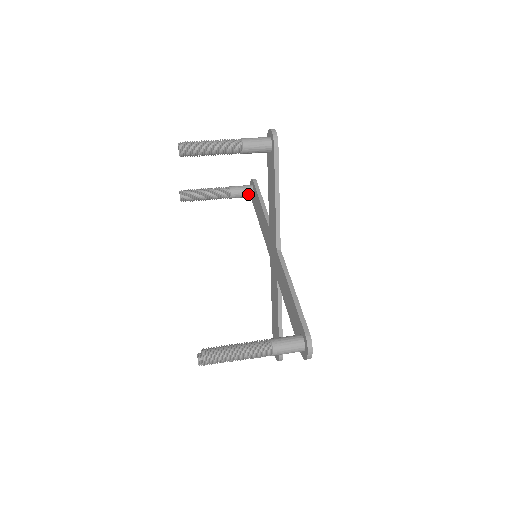
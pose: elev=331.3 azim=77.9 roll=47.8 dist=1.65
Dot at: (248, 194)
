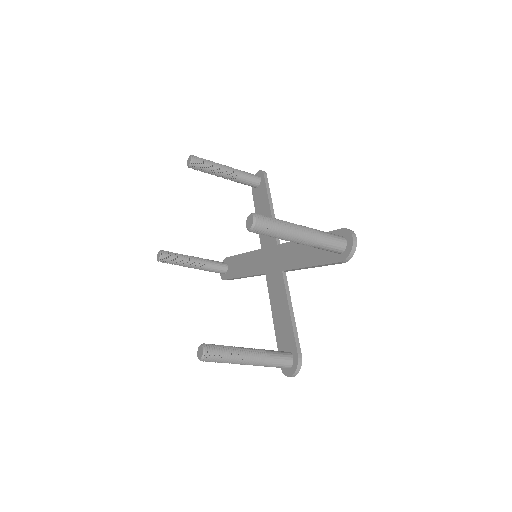
Dot at: (223, 266)
